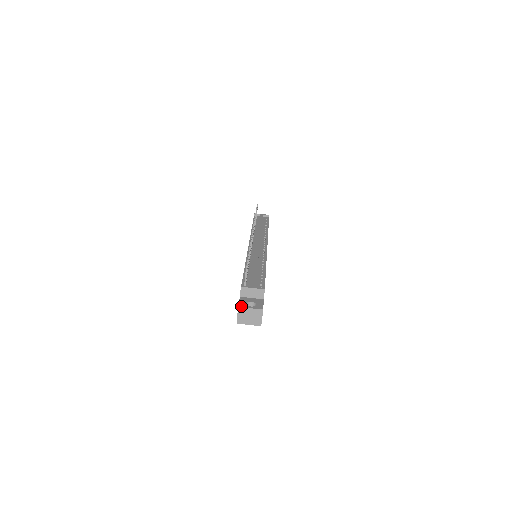
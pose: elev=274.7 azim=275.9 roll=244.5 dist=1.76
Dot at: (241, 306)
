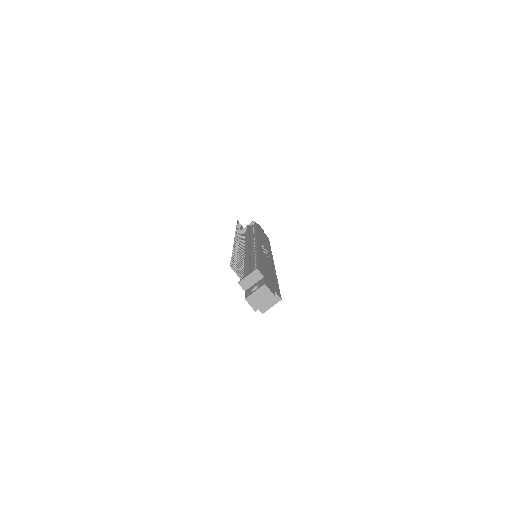
Dot at: (247, 296)
